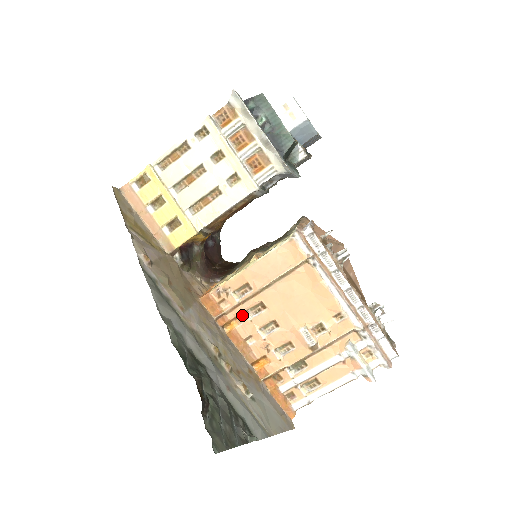
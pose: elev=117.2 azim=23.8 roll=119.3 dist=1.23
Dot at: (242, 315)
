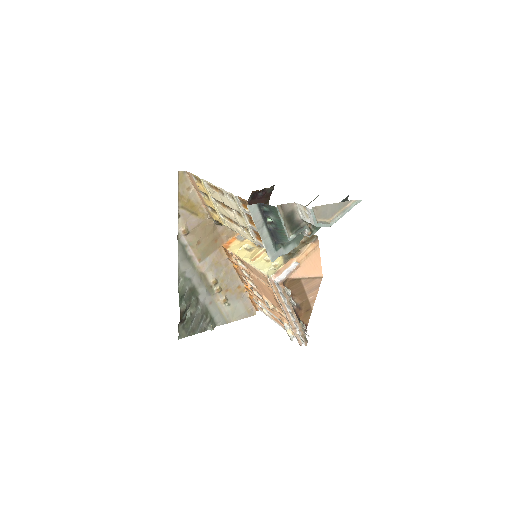
Dot at: (241, 269)
